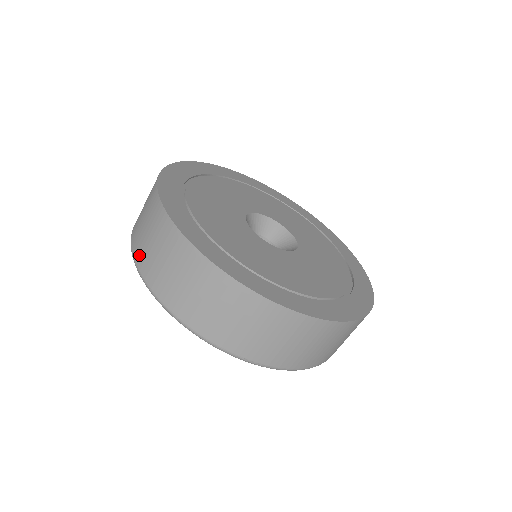
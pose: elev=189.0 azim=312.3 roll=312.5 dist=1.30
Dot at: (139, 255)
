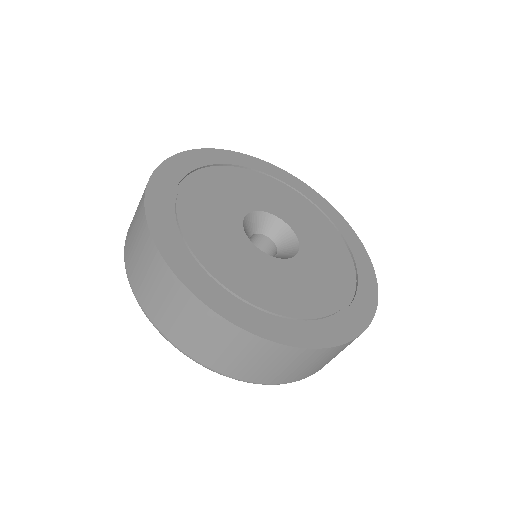
Dot at: (263, 379)
